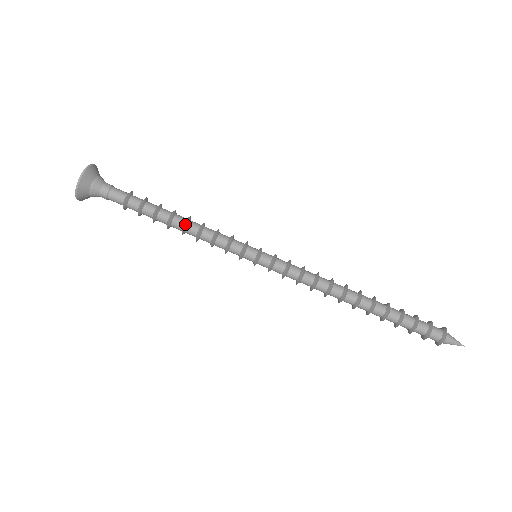
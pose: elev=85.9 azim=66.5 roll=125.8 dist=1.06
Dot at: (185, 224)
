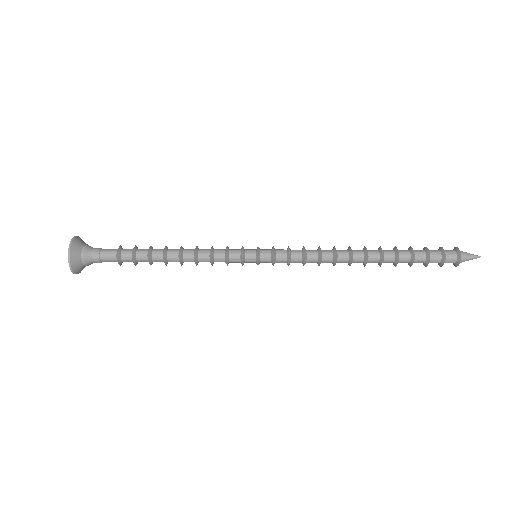
Dot at: occluded
